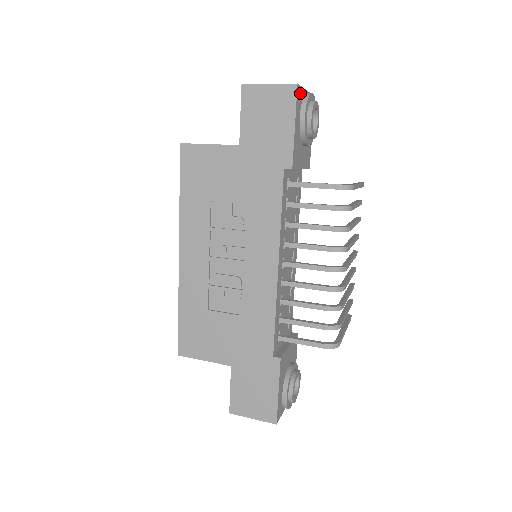
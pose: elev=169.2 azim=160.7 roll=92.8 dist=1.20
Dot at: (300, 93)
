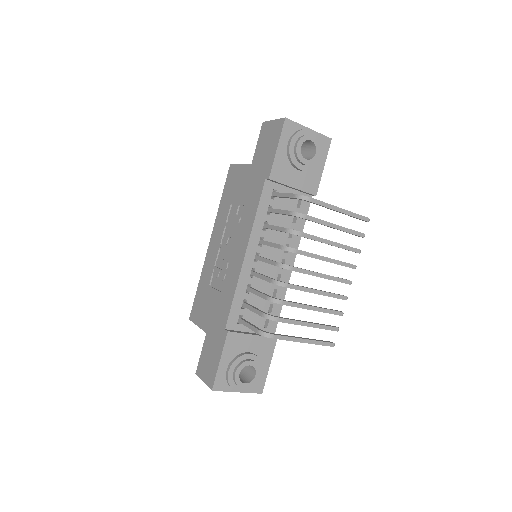
Dot at: (292, 126)
